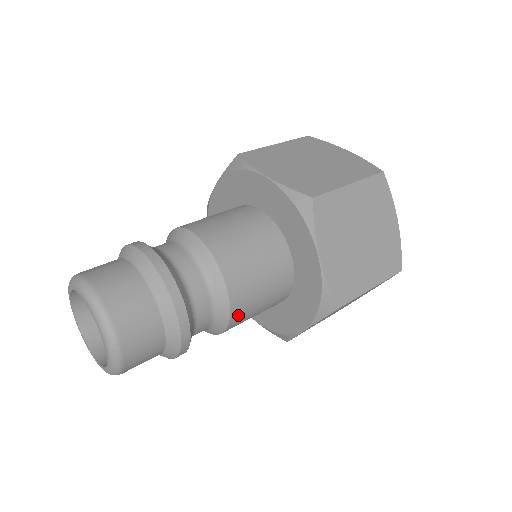
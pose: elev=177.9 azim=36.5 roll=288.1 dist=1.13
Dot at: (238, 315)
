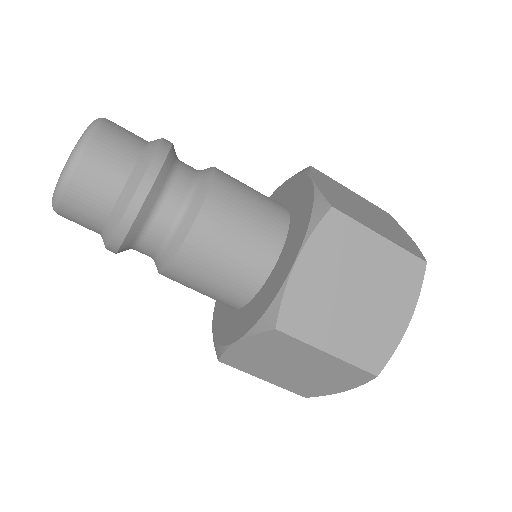
Dot at: occluded
